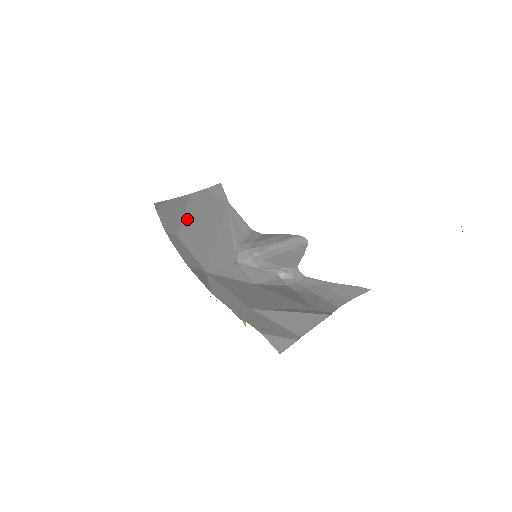
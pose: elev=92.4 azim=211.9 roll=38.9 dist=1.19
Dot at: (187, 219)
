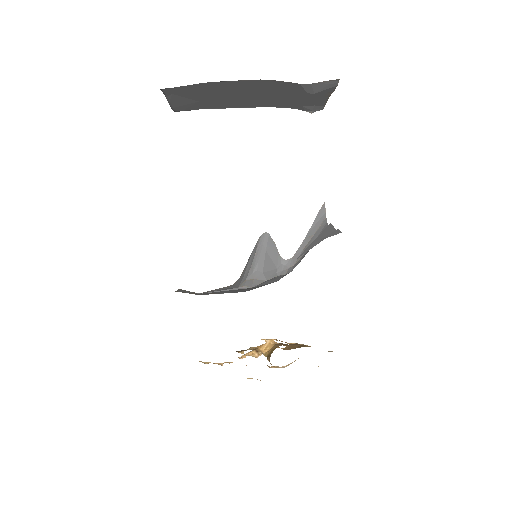
Dot at: occluded
